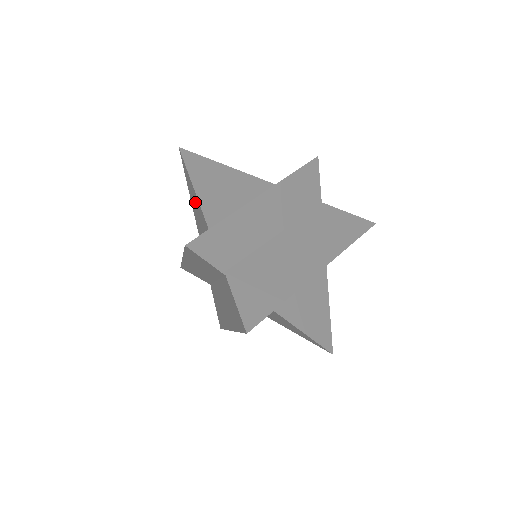
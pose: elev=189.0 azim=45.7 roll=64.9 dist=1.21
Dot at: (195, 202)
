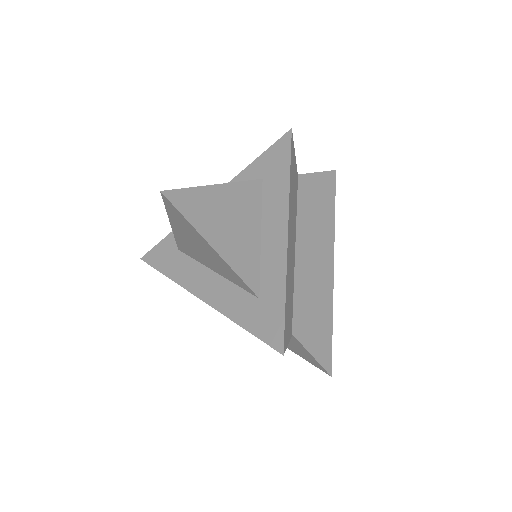
Dot at: (204, 249)
